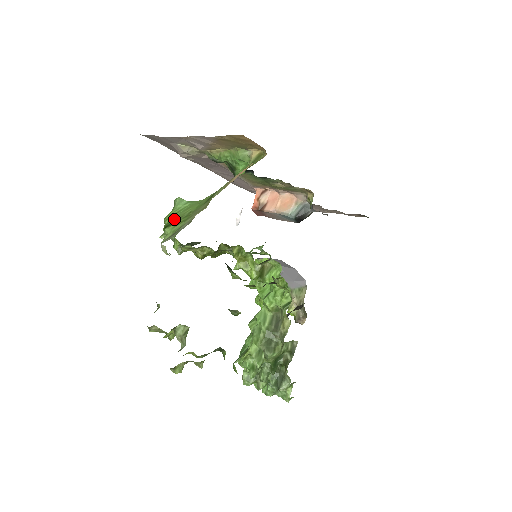
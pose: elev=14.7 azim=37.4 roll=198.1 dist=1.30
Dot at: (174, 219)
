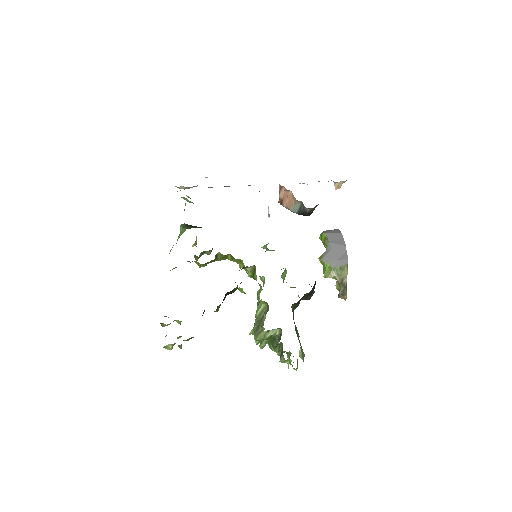
Dot at: occluded
